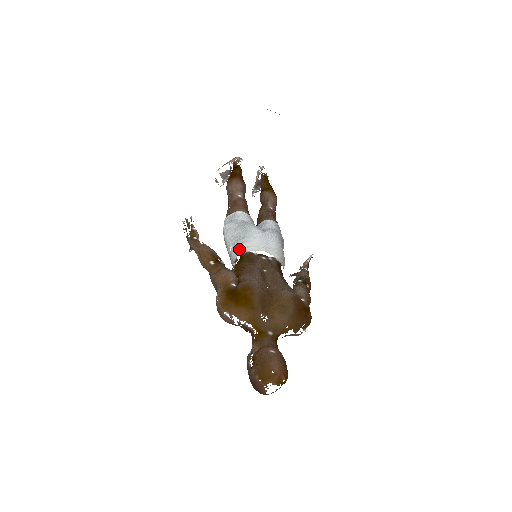
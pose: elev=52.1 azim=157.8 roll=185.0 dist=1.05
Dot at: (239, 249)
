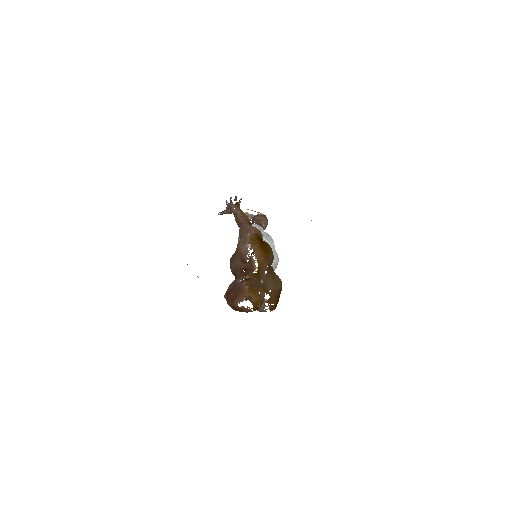
Dot at: occluded
